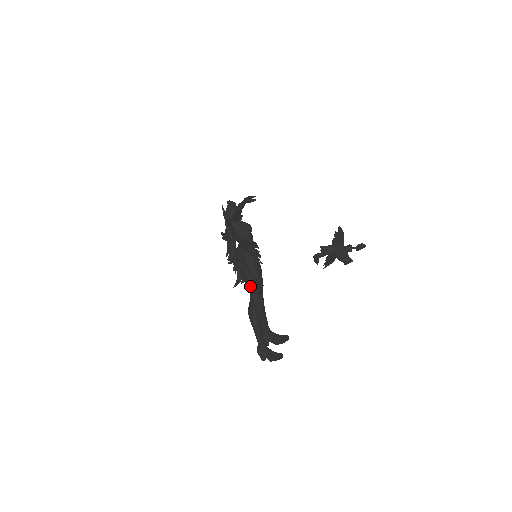
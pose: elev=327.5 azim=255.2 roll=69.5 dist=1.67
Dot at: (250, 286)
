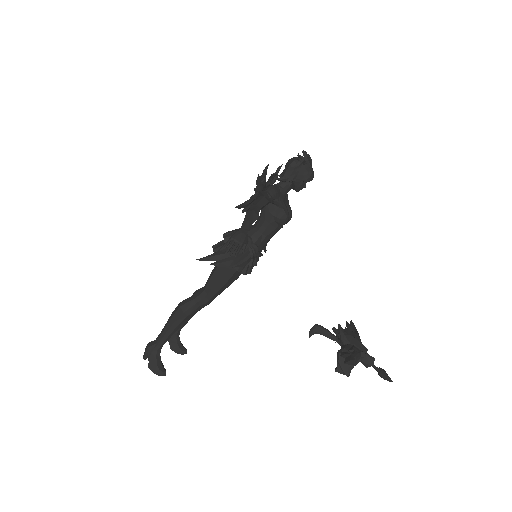
Dot at: occluded
